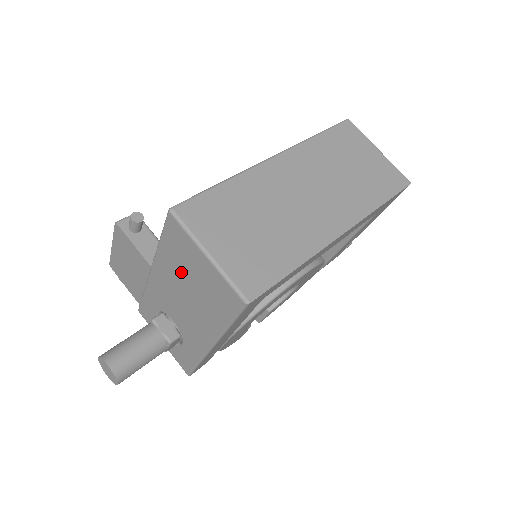
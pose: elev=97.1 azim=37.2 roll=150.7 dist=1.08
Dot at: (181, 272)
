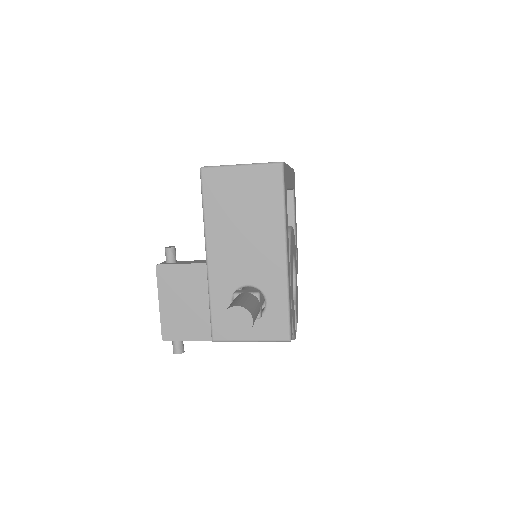
Dot at: (231, 212)
